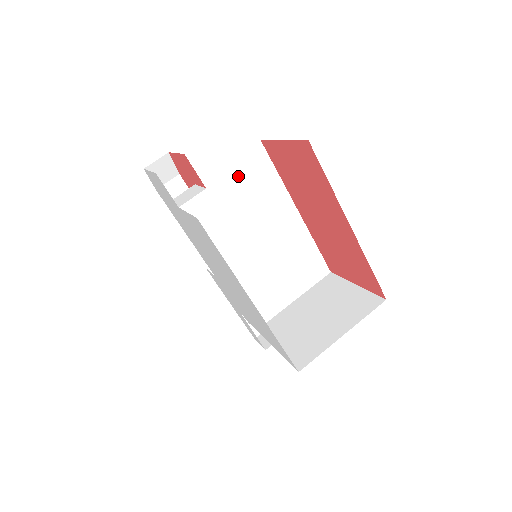
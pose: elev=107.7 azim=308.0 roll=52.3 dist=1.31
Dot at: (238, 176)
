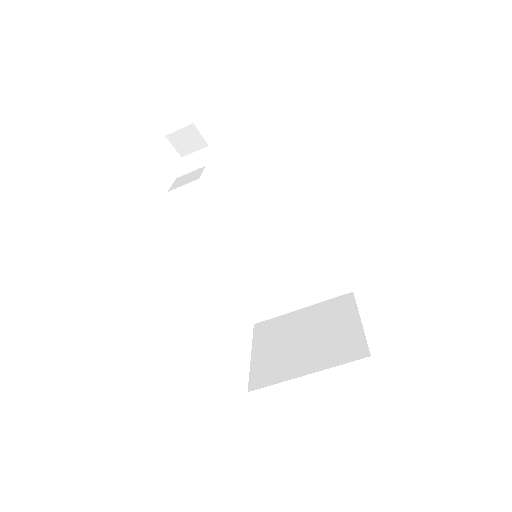
Dot at: (256, 166)
